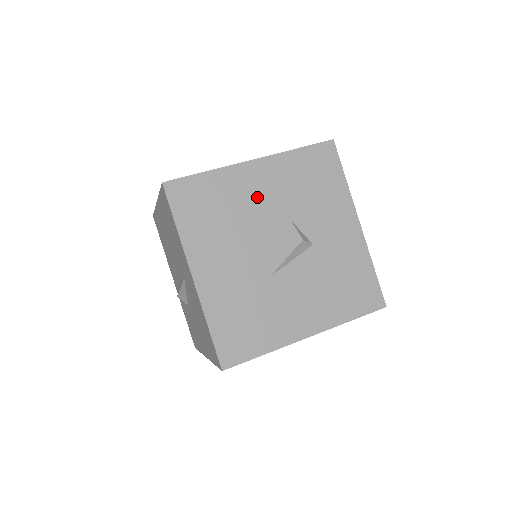
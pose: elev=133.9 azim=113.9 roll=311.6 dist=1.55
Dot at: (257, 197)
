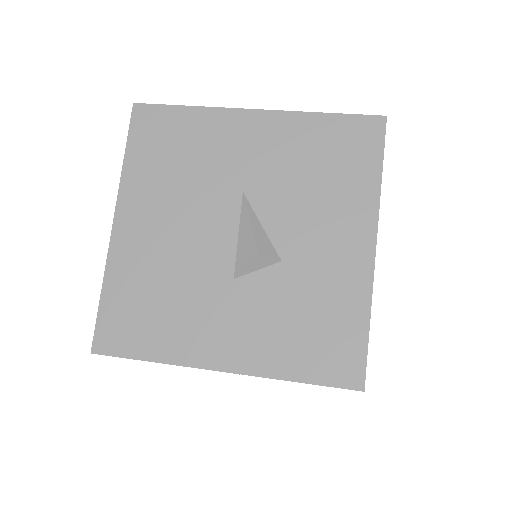
Dot at: occluded
